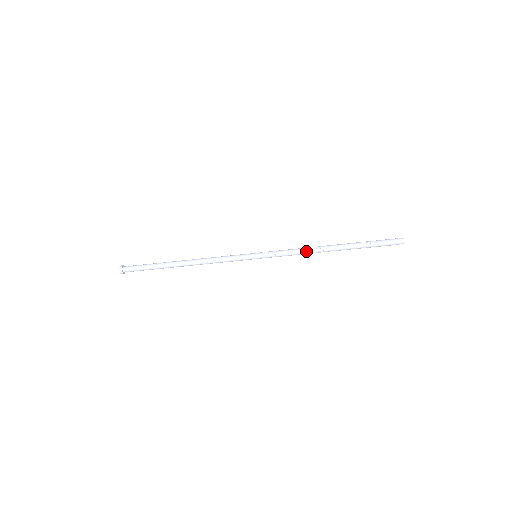
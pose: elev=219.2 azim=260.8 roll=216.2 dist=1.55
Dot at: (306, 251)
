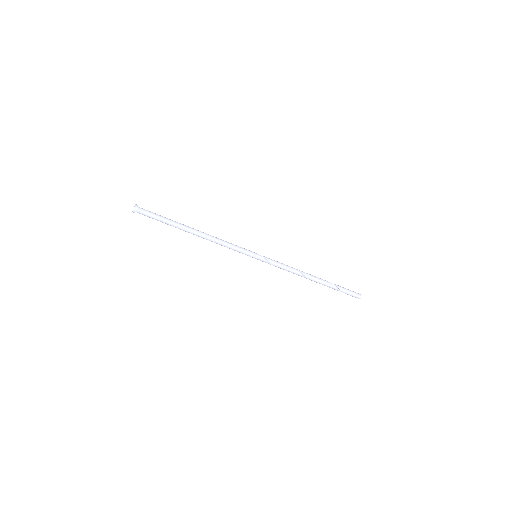
Dot at: (294, 273)
